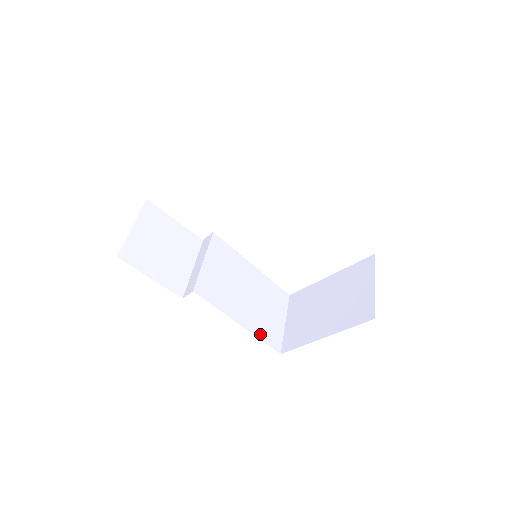
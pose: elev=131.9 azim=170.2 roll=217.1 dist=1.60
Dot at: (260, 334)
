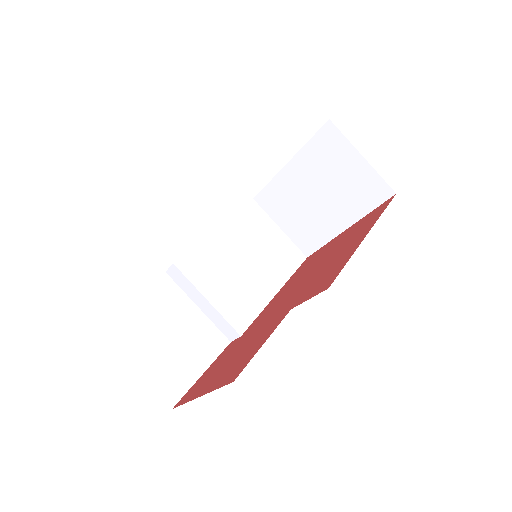
Dot at: (288, 271)
